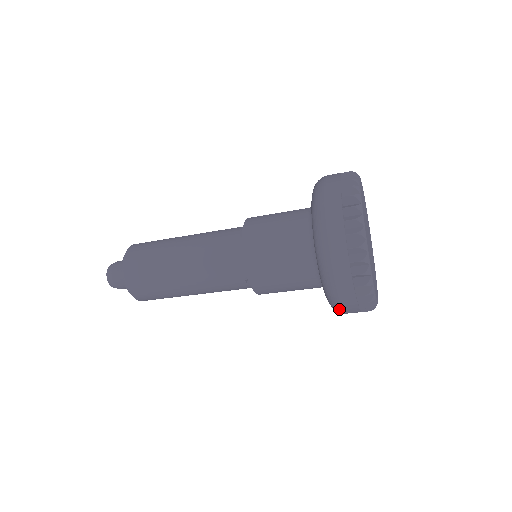
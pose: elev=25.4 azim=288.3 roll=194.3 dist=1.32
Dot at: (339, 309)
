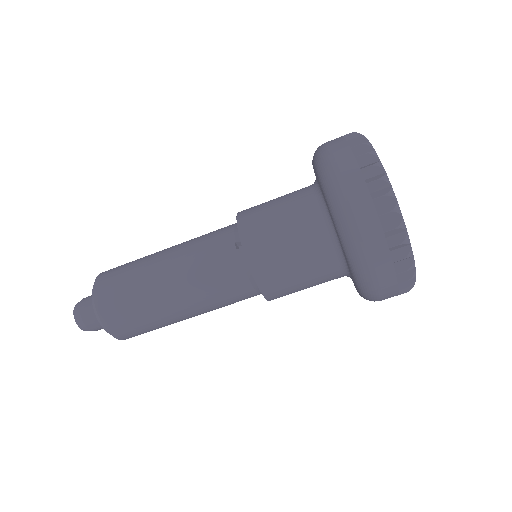
Dot at: (345, 206)
